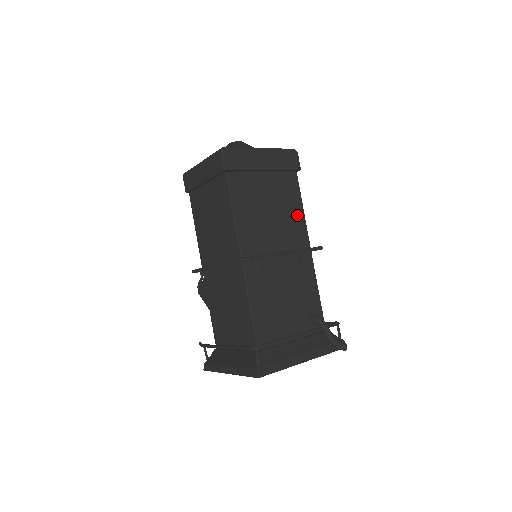
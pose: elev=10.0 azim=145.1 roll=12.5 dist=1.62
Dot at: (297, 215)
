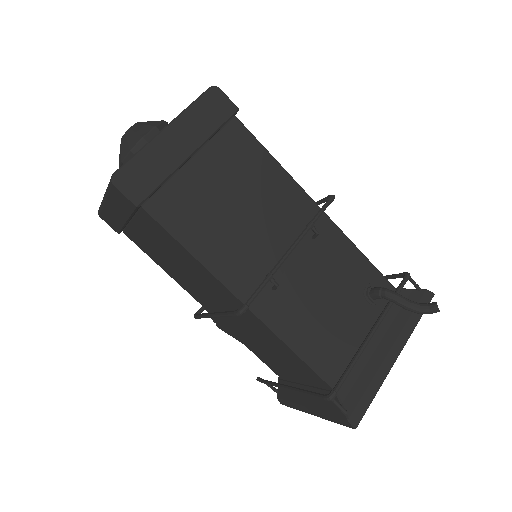
Dot at: (274, 178)
